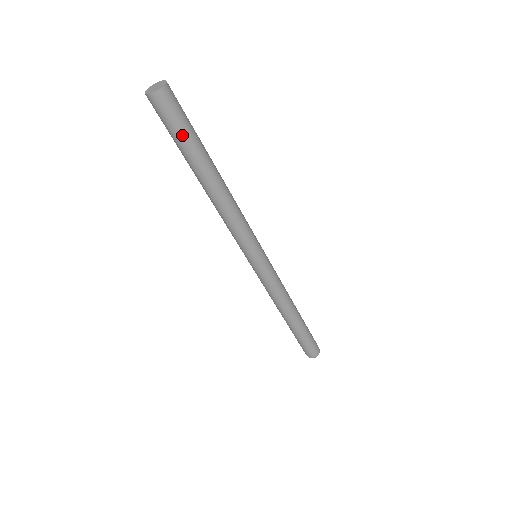
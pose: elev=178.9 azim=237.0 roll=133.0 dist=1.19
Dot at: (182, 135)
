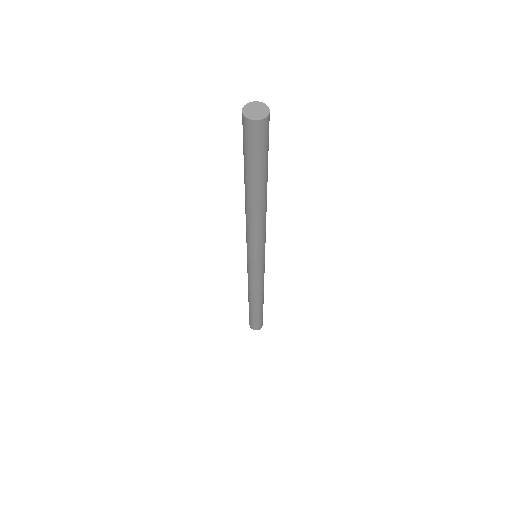
Dot at: (261, 159)
